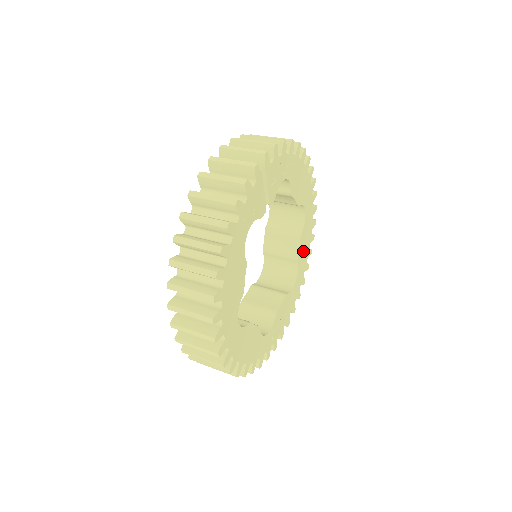
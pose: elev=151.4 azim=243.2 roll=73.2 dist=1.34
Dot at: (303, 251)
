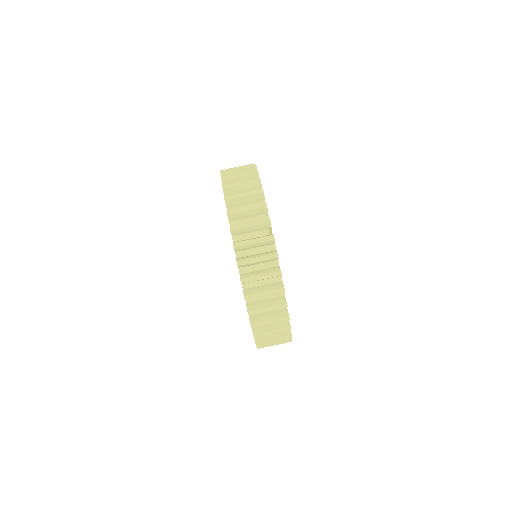
Dot at: occluded
